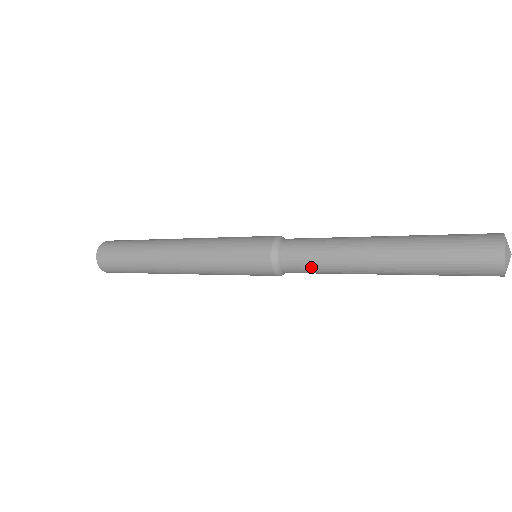
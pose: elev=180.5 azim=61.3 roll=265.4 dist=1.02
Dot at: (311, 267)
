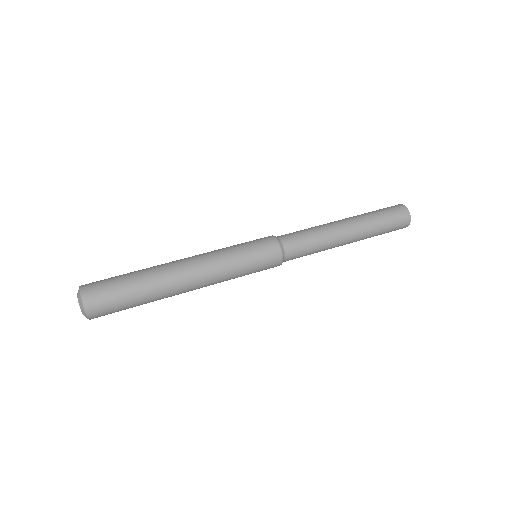
Dot at: (308, 252)
